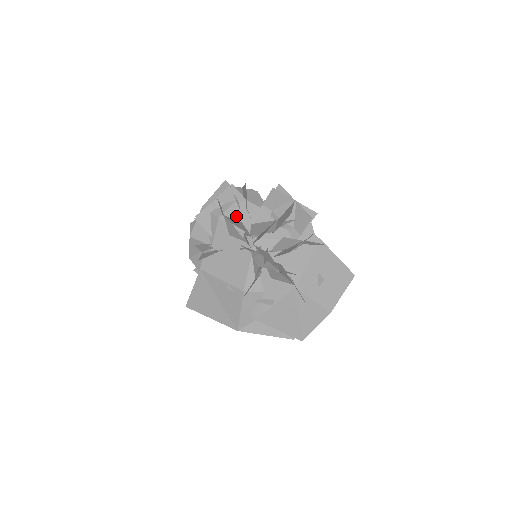
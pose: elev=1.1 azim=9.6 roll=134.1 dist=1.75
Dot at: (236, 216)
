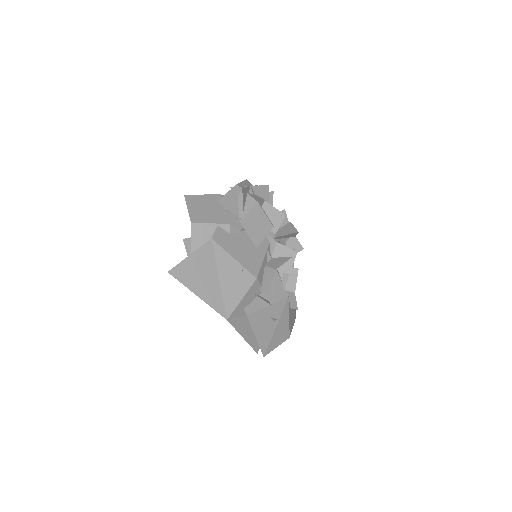
Dot at: occluded
